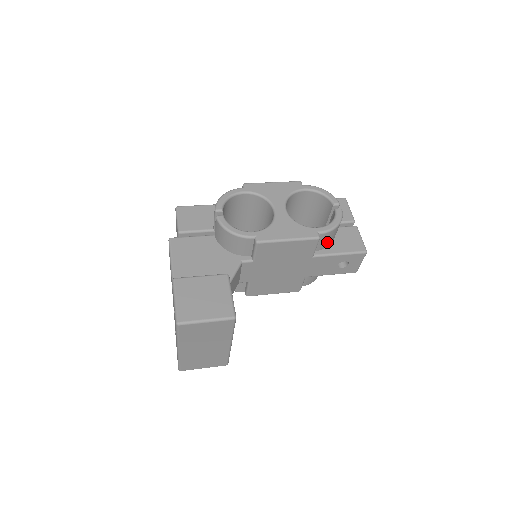
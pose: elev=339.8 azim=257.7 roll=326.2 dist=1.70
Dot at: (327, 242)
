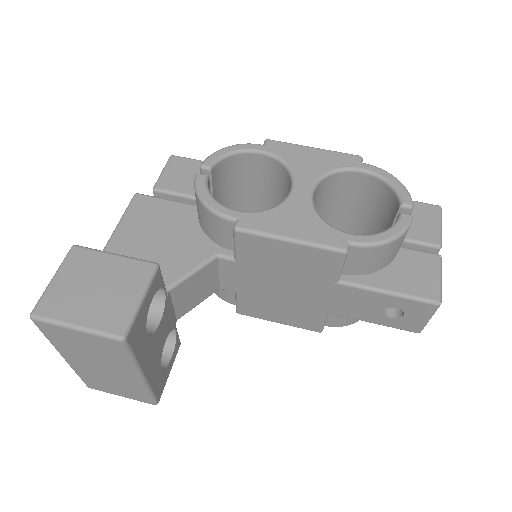
Dot at: (368, 265)
